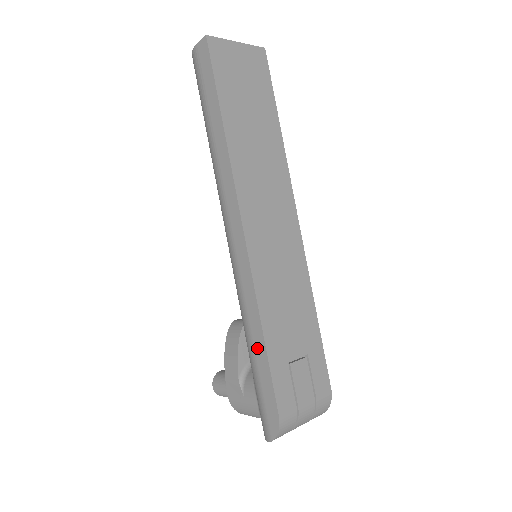
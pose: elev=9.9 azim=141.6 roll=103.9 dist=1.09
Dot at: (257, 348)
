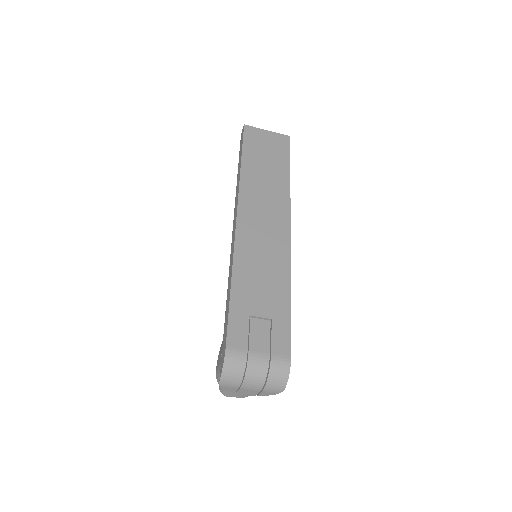
Dot at: (227, 302)
